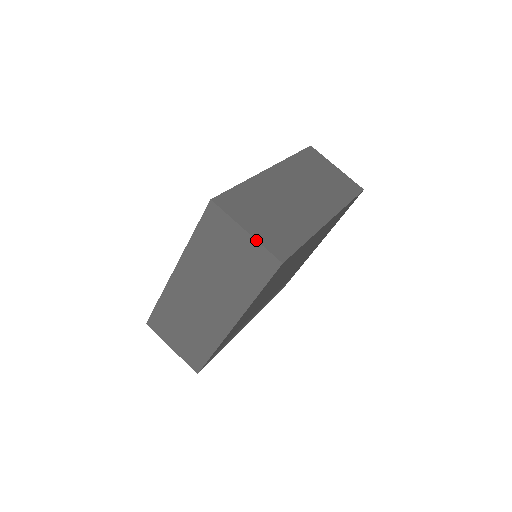
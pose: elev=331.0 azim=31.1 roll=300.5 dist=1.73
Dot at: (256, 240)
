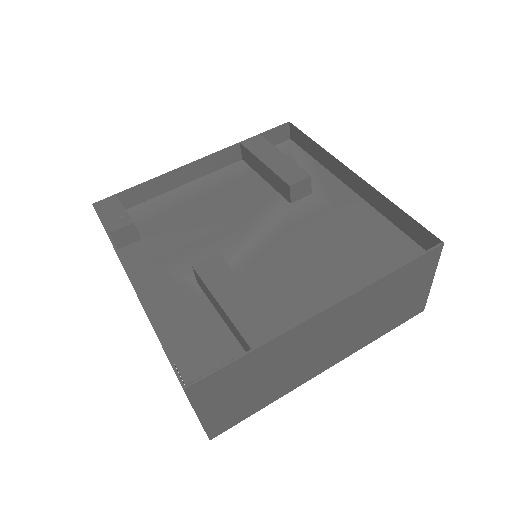
Dot at: occluded
